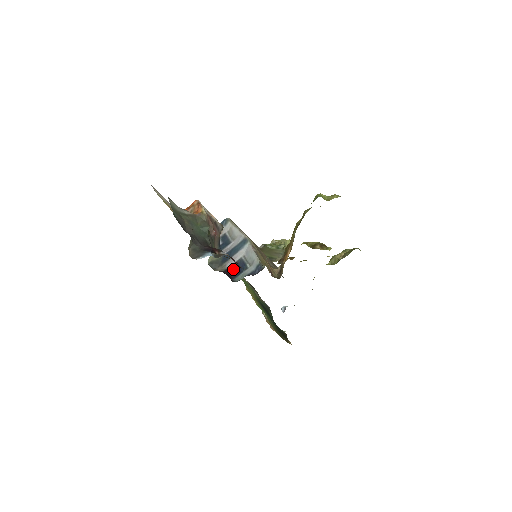
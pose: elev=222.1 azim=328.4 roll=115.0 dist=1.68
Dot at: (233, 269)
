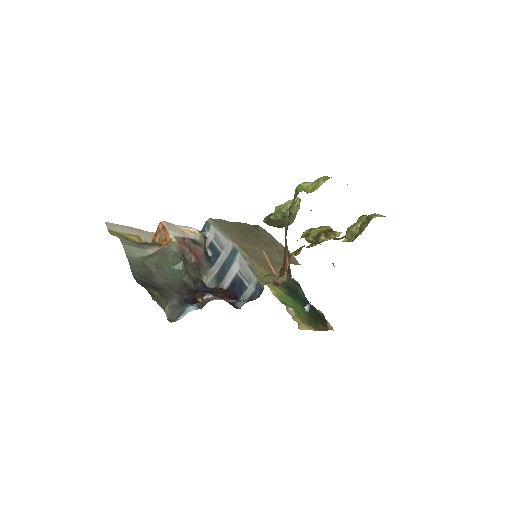
Dot at: (232, 290)
